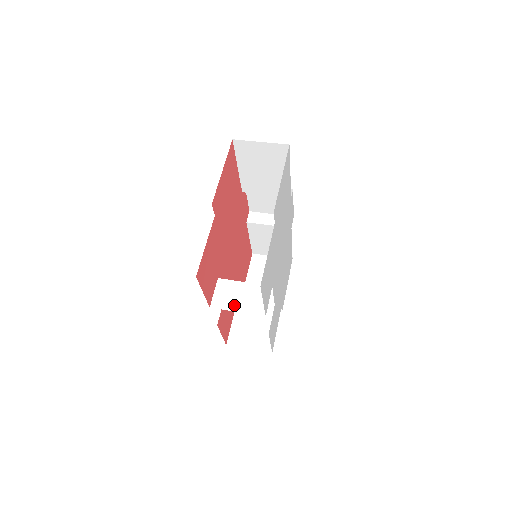
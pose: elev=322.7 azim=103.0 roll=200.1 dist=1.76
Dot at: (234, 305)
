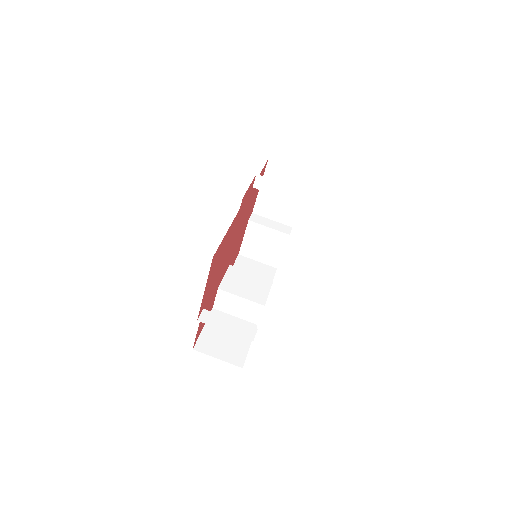
Dot at: (232, 311)
